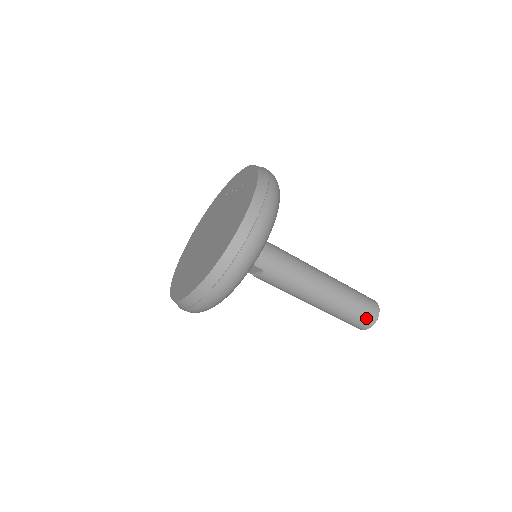
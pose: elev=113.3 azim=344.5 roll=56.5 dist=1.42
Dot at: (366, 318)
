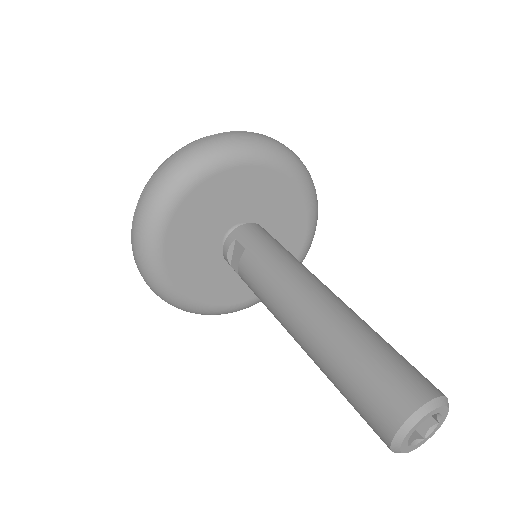
Dot at: (394, 388)
